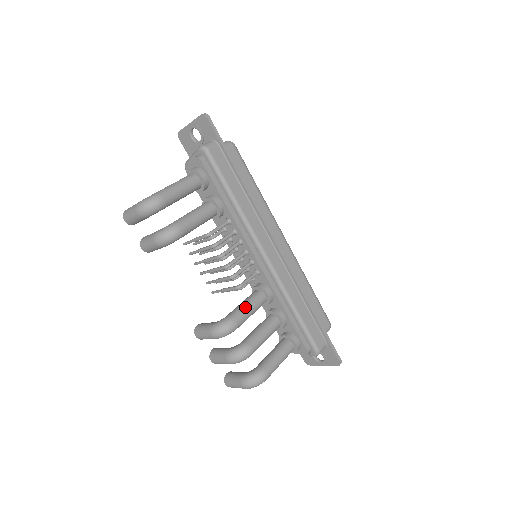
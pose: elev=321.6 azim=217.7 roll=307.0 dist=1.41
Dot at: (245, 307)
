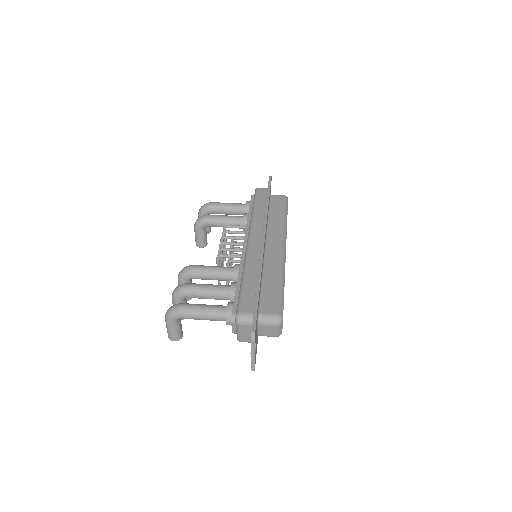
Dot at: (210, 266)
